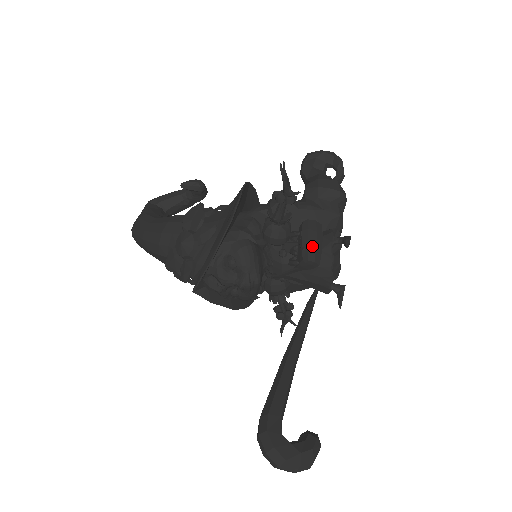
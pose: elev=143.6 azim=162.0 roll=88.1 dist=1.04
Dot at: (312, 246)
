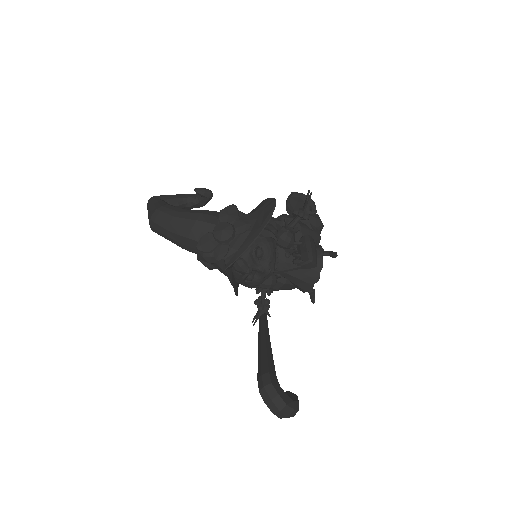
Dot at: (314, 252)
